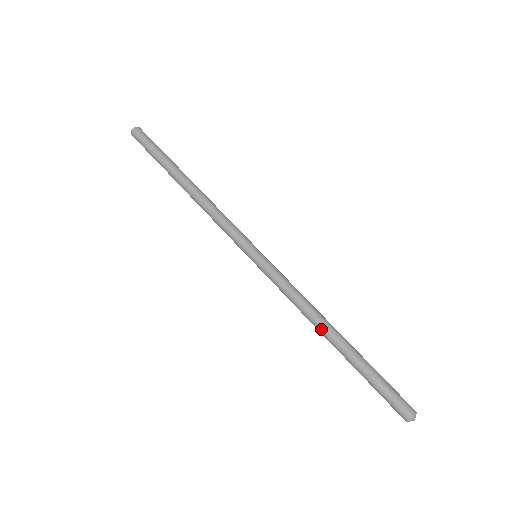
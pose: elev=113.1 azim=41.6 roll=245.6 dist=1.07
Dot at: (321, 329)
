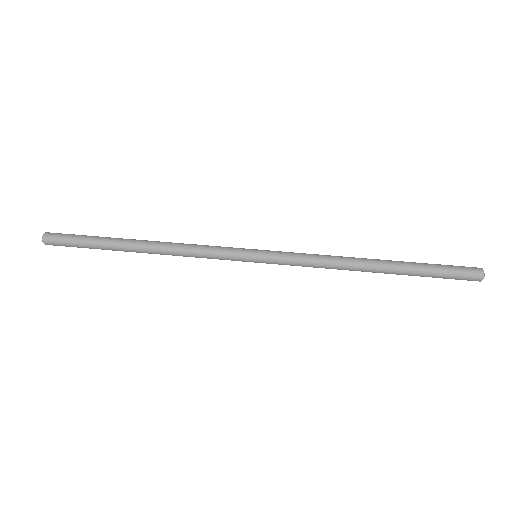
Dot at: (361, 268)
